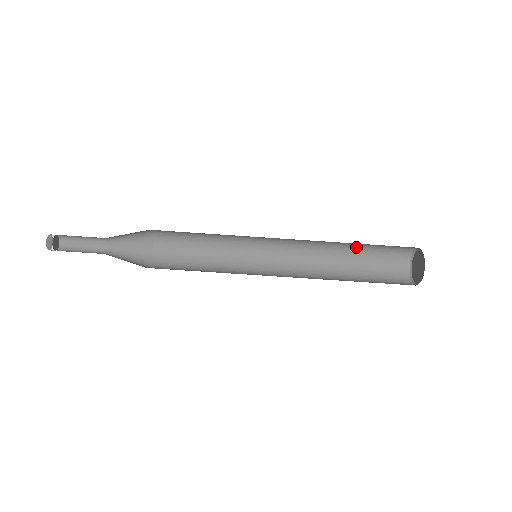
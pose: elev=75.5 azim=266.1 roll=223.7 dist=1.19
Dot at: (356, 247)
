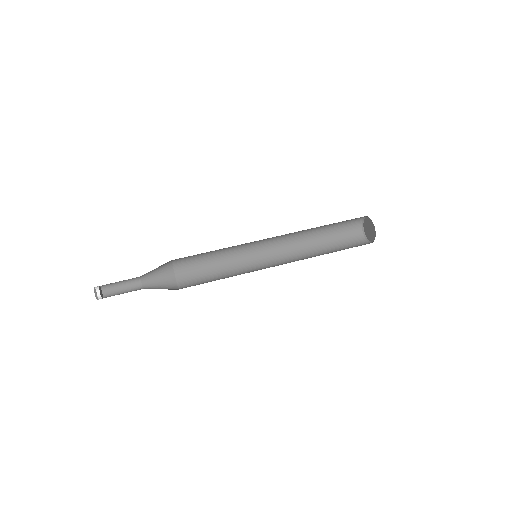
Dot at: (325, 246)
